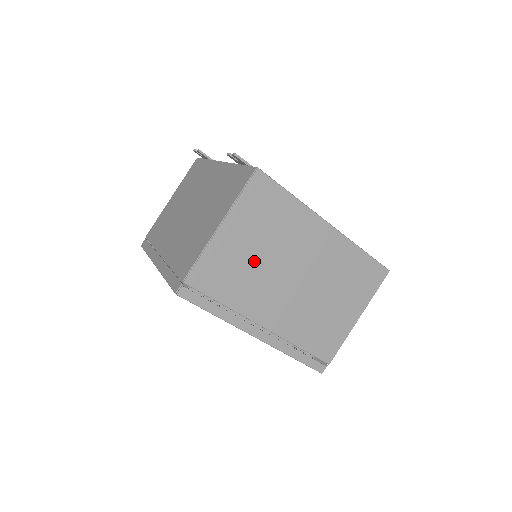
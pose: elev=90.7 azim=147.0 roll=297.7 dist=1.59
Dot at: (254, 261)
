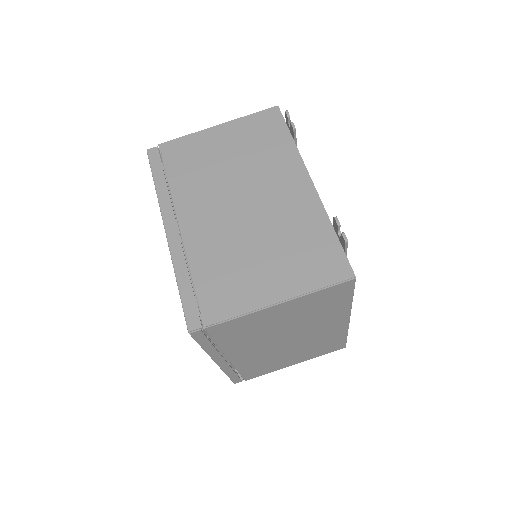
Dot at: (273, 327)
